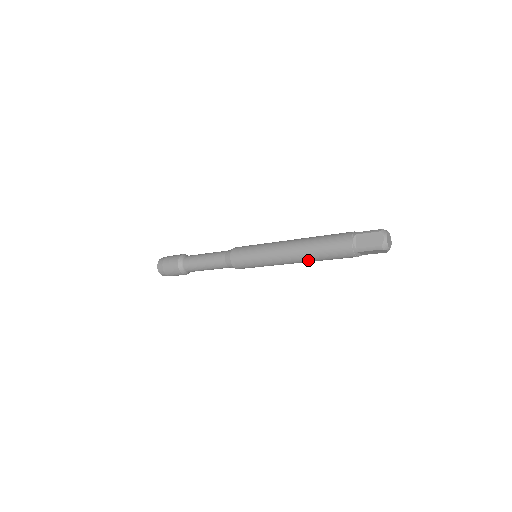
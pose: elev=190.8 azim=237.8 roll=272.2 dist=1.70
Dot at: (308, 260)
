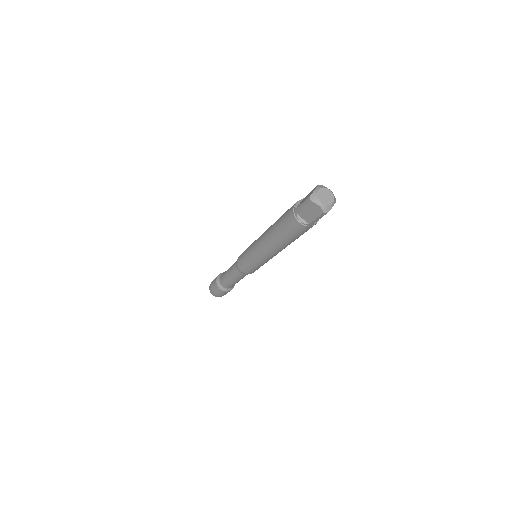
Dot at: (272, 240)
